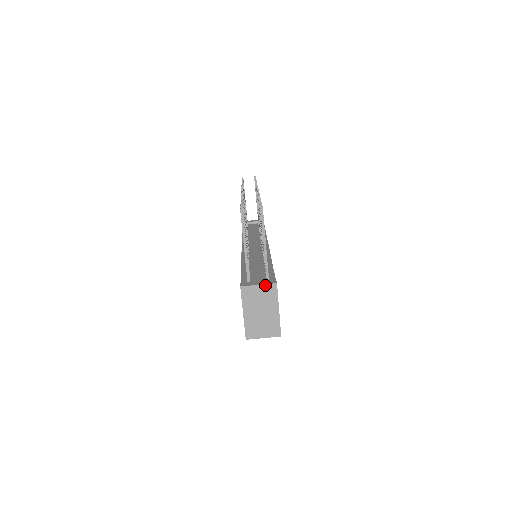
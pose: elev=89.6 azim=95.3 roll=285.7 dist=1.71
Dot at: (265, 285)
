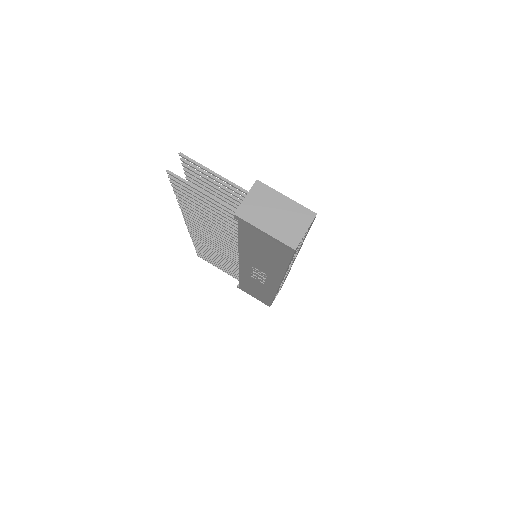
Dot at: (250, 191)
